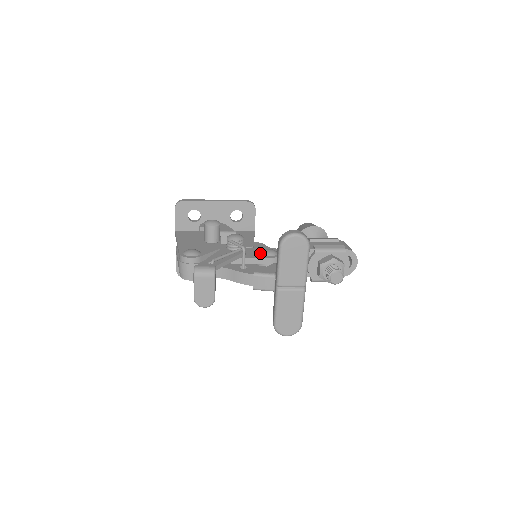
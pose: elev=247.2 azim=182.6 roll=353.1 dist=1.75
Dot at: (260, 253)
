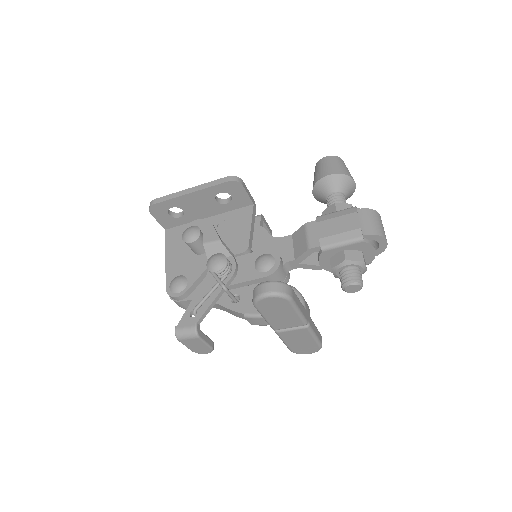
Dot at: (253, 267)
